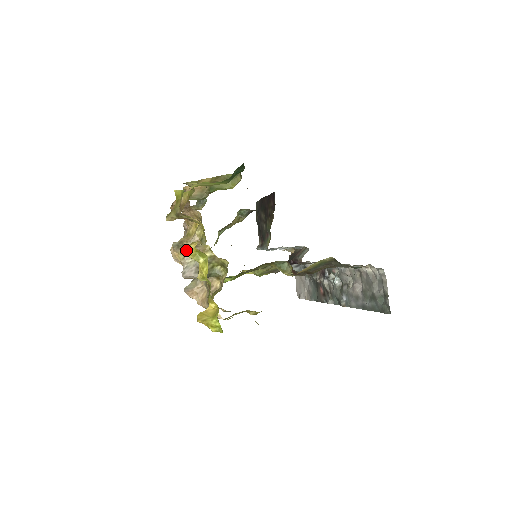
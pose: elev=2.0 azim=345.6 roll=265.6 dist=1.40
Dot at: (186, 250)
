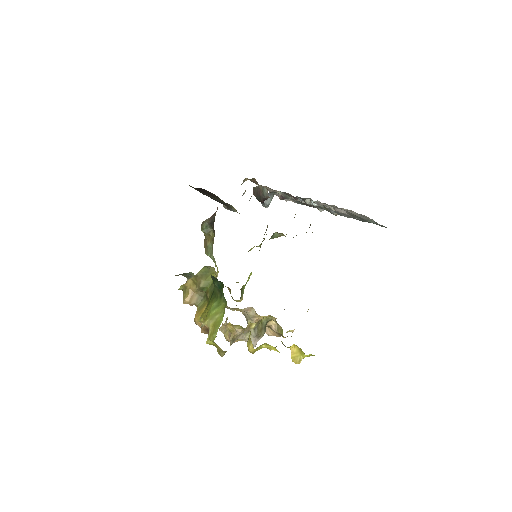
Dot at: (250, 352)
